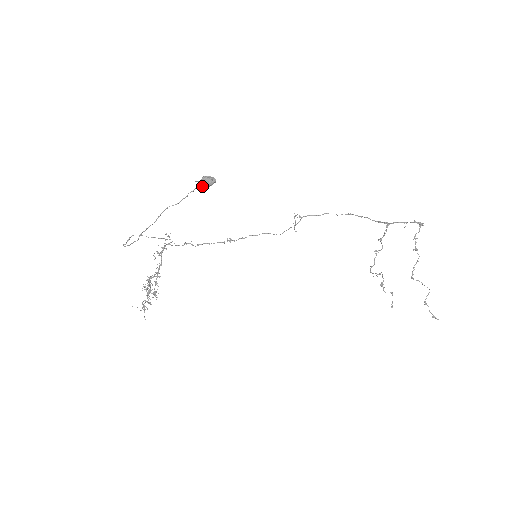
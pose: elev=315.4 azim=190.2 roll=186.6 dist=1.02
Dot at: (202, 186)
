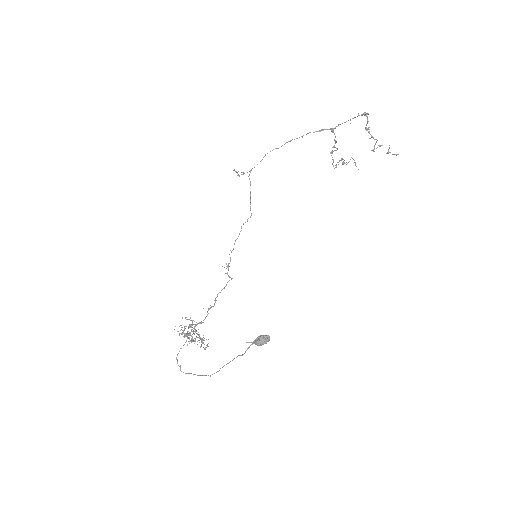
Dot at: (257, 344)
